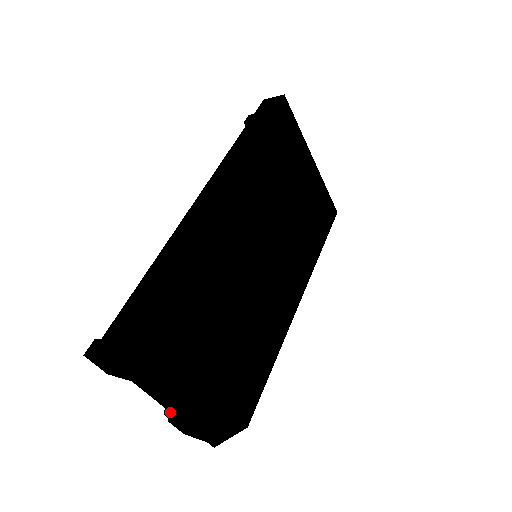
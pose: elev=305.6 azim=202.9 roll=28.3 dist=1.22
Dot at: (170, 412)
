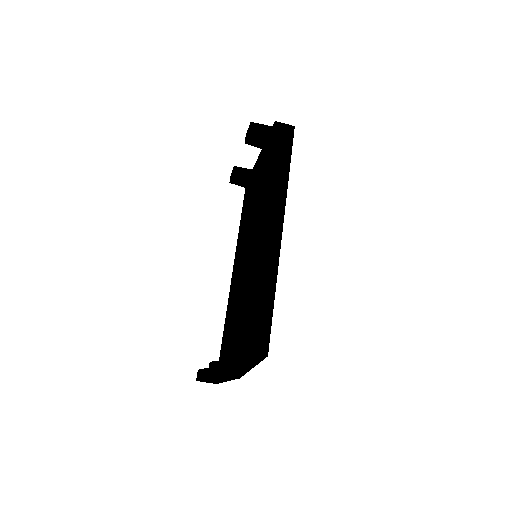
Dot at: occluded
